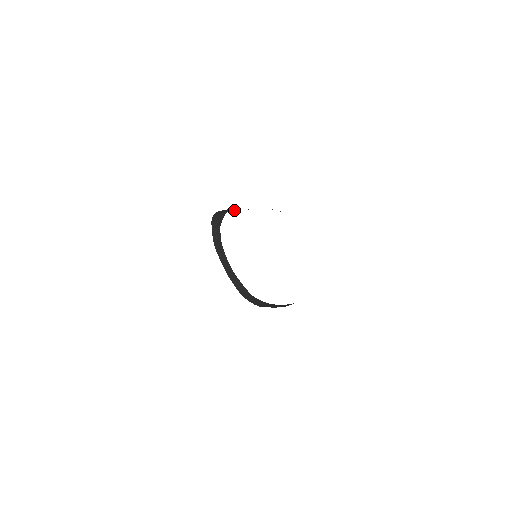
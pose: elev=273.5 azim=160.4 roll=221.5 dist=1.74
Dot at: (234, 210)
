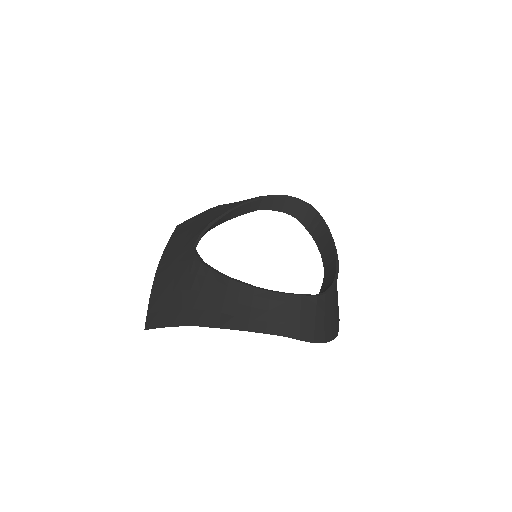
Dot at: (196, 252)
